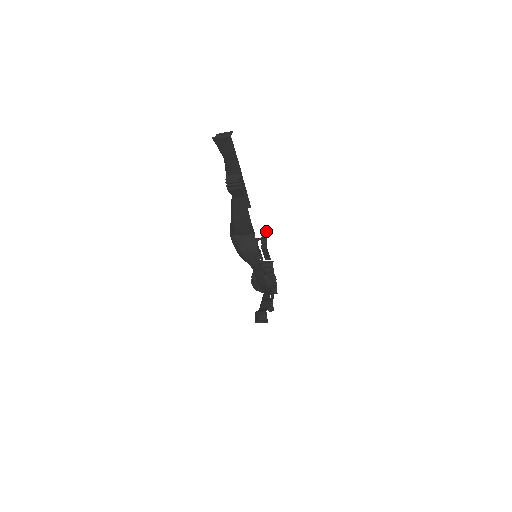
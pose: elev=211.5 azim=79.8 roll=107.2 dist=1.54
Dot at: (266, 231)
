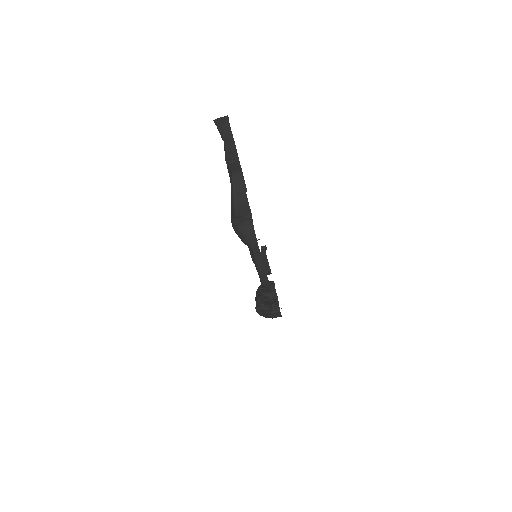
Dot at: occluded
